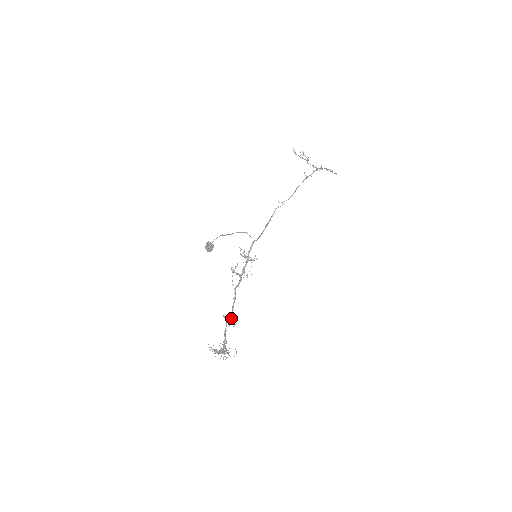
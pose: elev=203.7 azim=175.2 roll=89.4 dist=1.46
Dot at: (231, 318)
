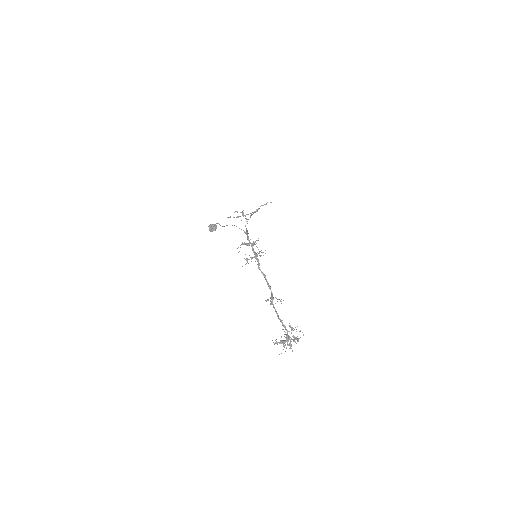
Dot at: occluded
